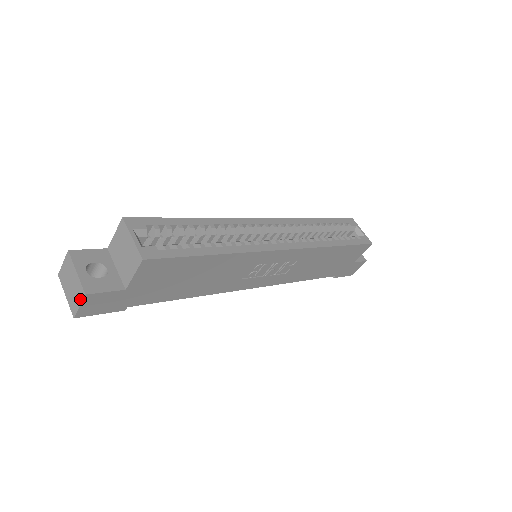
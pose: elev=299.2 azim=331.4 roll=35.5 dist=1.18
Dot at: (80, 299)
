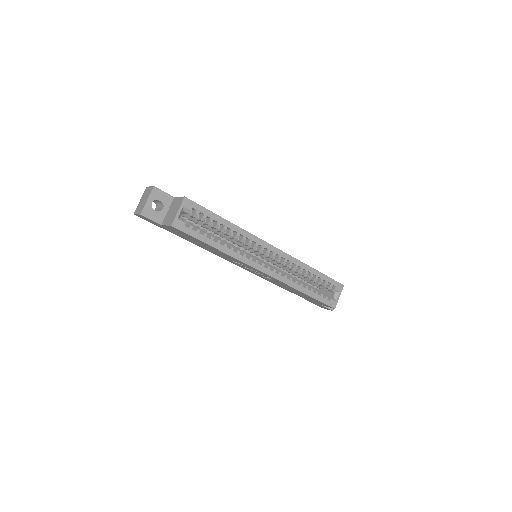
Dot at: (139, 212)
